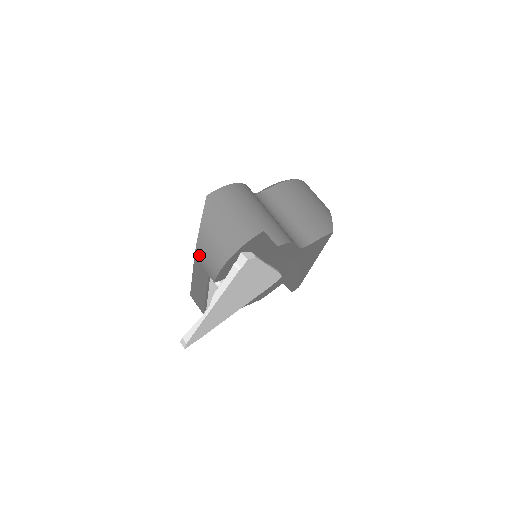
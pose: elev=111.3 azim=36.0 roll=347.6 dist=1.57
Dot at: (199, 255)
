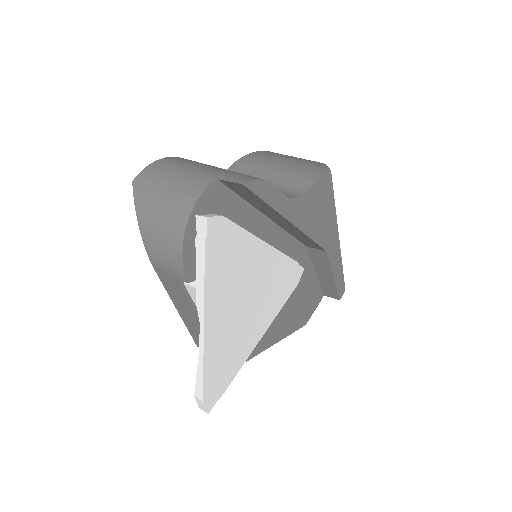
Dot at: (154, 259)
